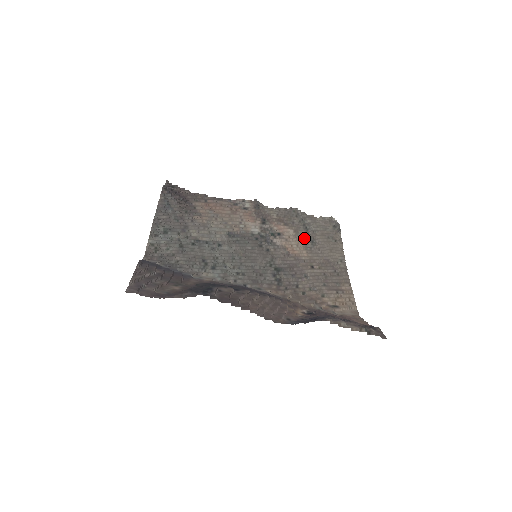
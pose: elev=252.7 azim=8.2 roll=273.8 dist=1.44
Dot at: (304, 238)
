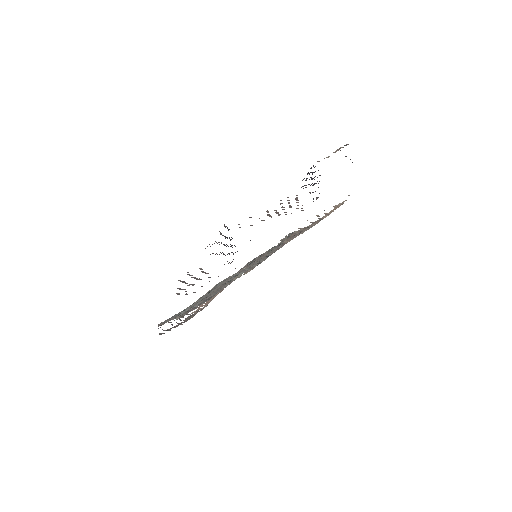
Dot at: occluded
